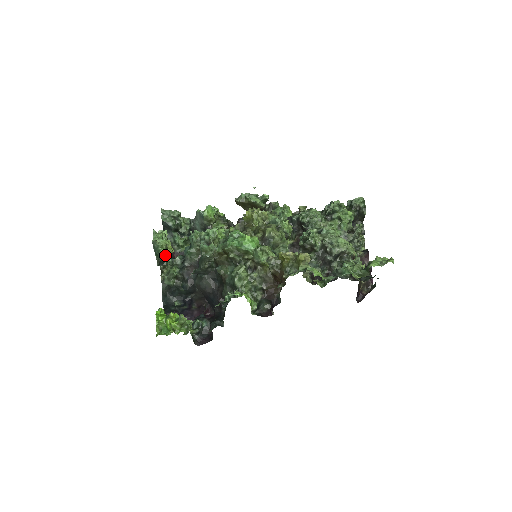
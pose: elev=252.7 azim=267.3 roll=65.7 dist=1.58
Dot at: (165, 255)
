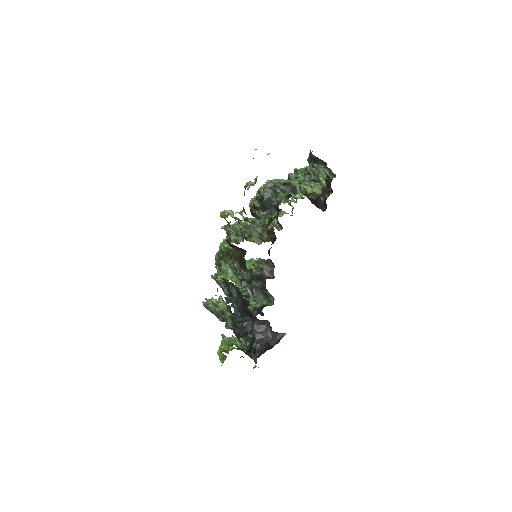
Dot at: (216, 309)
